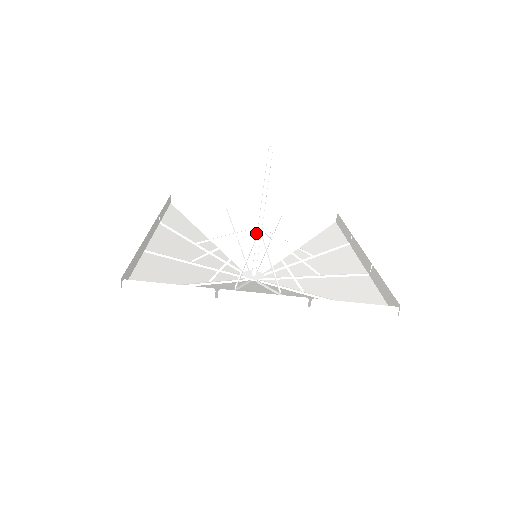
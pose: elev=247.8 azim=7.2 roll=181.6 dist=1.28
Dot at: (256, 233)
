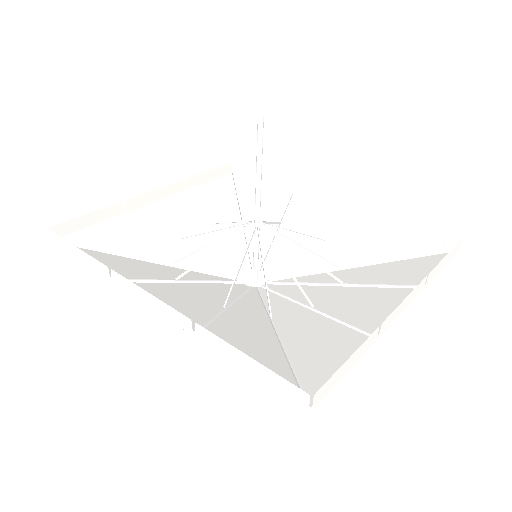
Dot at: (190, 226)
